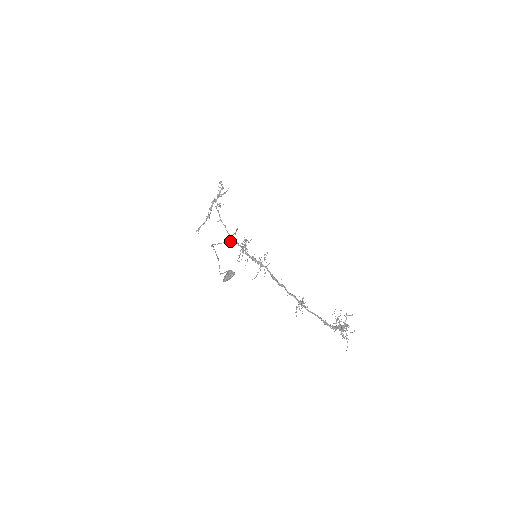
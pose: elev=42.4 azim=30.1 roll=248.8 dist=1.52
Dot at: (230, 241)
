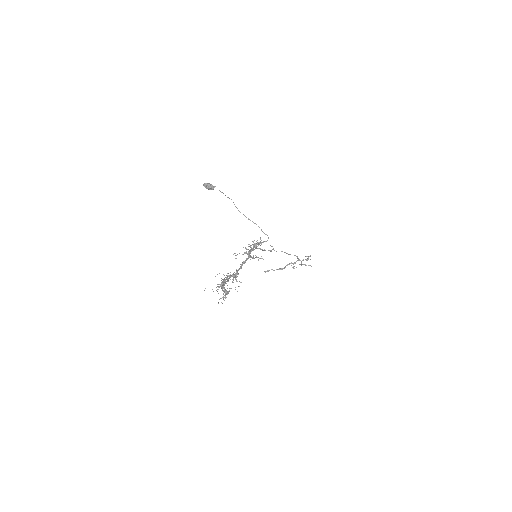
Dot at: occluded
